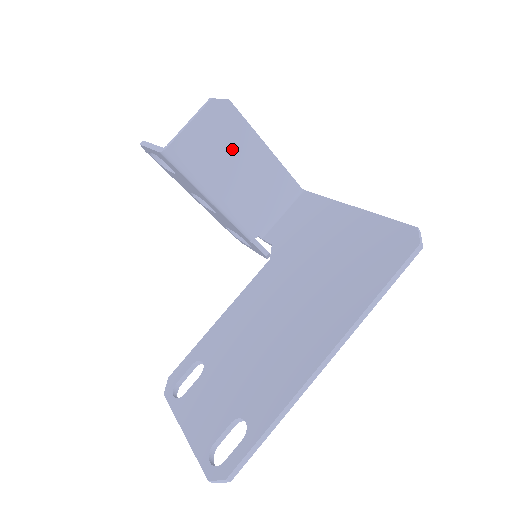
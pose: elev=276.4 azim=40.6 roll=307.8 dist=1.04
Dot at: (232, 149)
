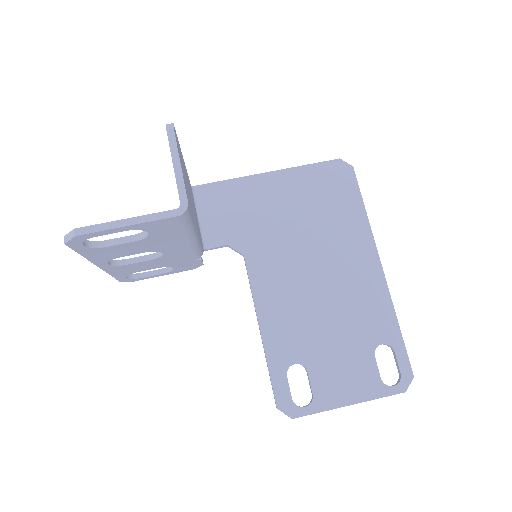
Dot at: (185, 176)
